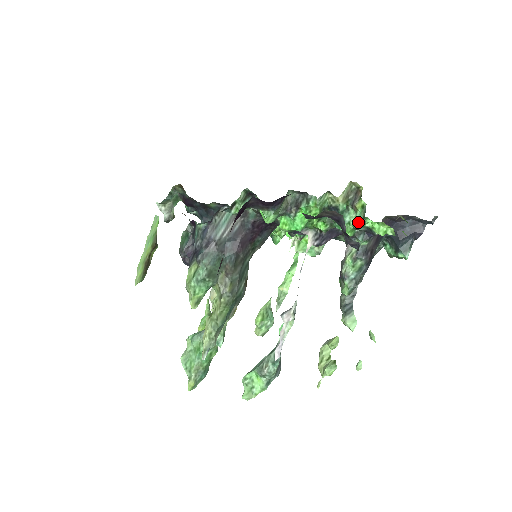
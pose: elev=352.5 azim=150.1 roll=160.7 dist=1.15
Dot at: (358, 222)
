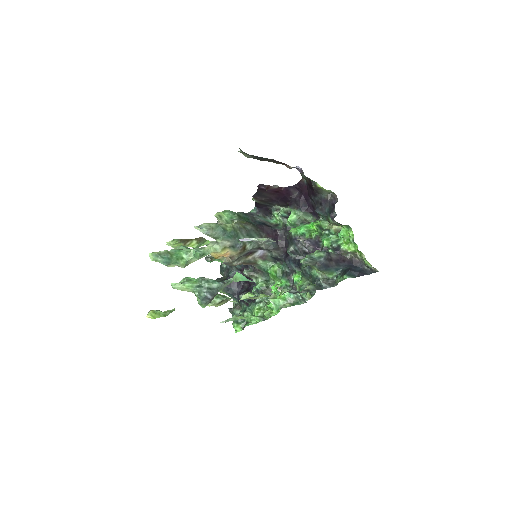
Dot at: (335, 240)
